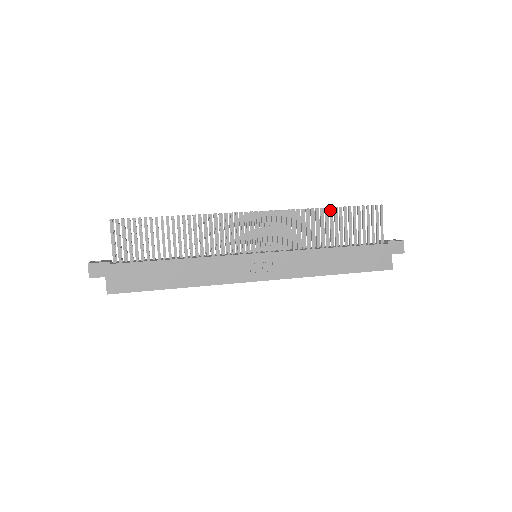
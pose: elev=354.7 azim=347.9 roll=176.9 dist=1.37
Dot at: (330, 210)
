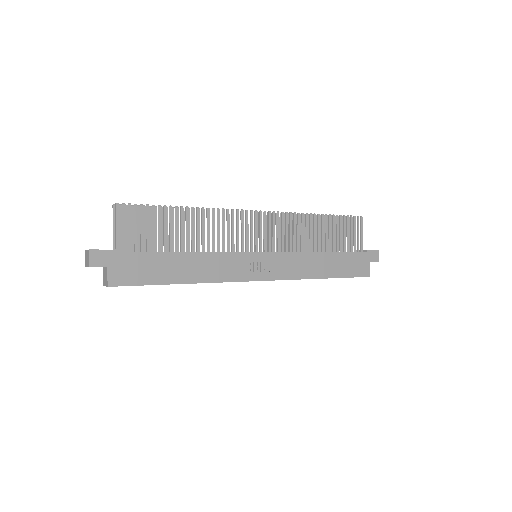
Dot at: (322, 216)
